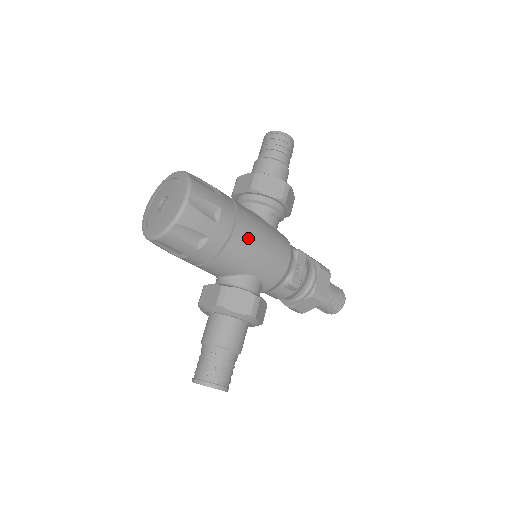
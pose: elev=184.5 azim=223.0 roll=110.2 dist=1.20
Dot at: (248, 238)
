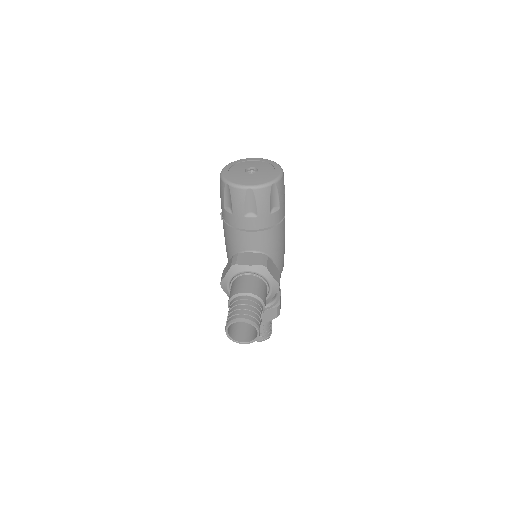
Dot at: occluded
